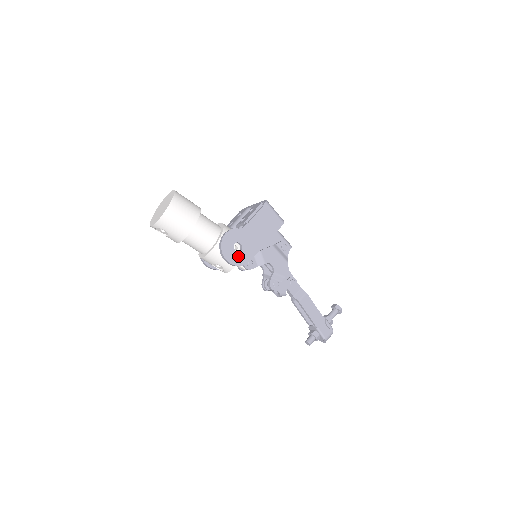
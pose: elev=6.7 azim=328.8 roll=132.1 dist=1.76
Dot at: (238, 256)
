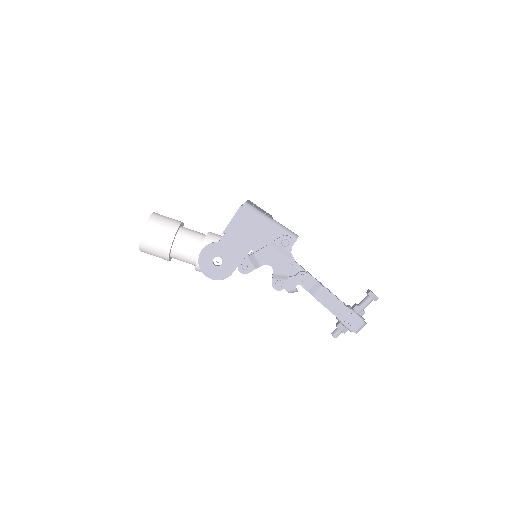
Dot at: (219, 270)
